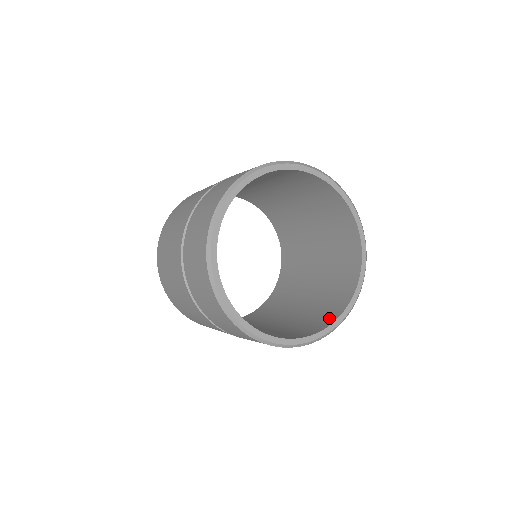
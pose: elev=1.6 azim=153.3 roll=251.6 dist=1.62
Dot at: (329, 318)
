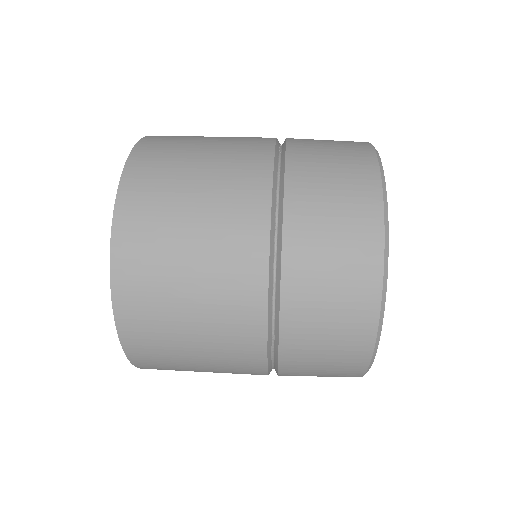
Dot at: occluded
